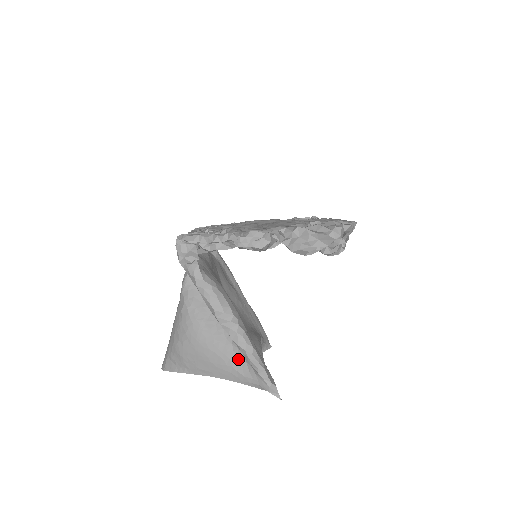
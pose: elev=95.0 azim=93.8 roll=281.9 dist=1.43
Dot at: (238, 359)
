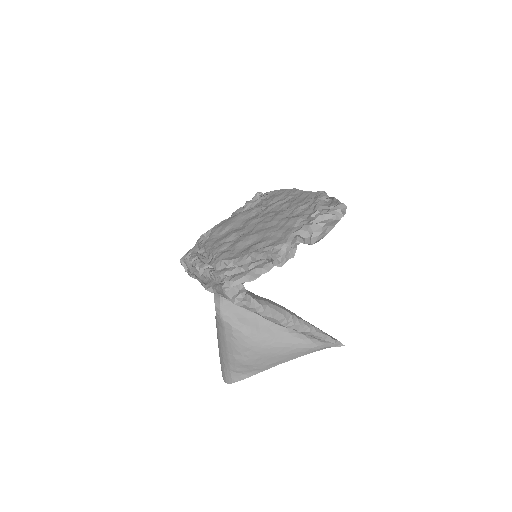
Dot at: (300, 340)
